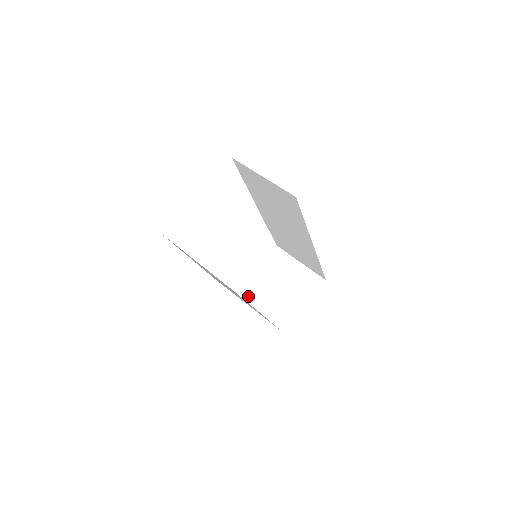
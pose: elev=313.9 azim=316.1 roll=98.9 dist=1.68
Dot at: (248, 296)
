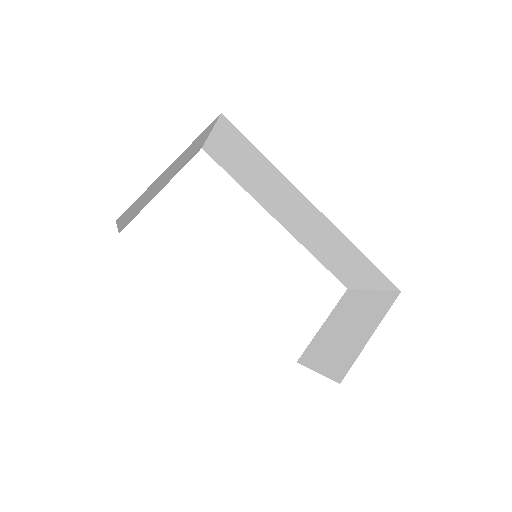
Dot at: (308, 359)
